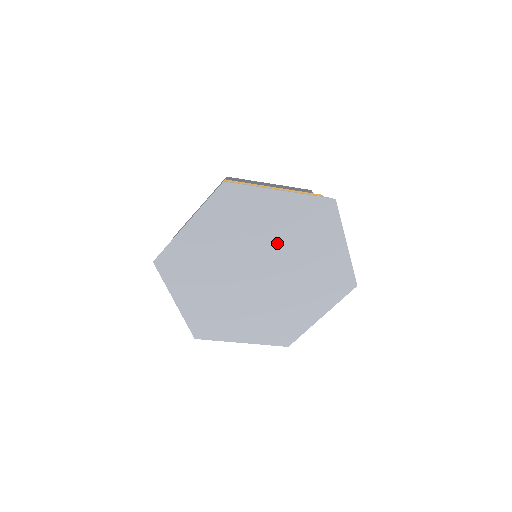
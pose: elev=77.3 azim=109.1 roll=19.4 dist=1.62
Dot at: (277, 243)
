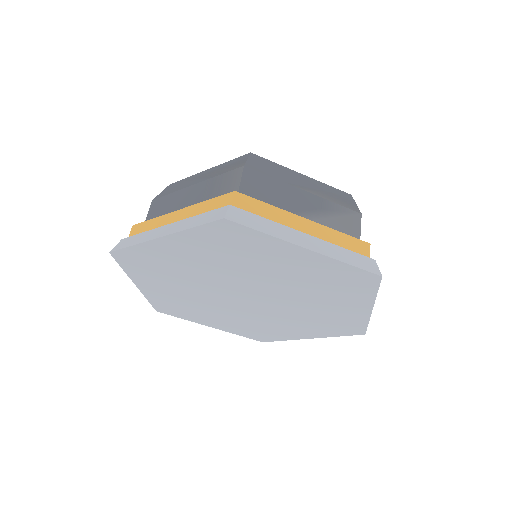
Dot at: (226, 273)
